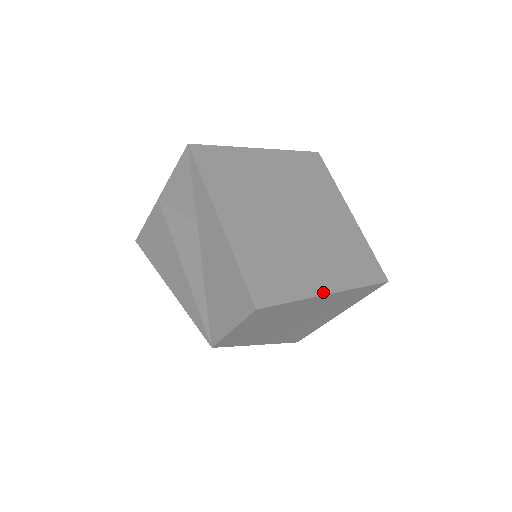
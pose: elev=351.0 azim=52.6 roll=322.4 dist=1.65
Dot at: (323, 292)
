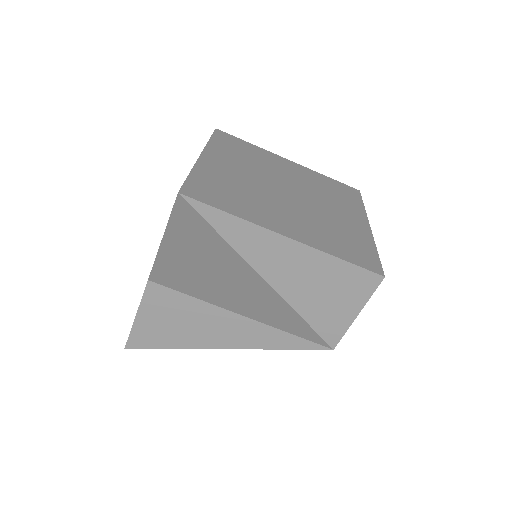
Dot at: (369, 229)
